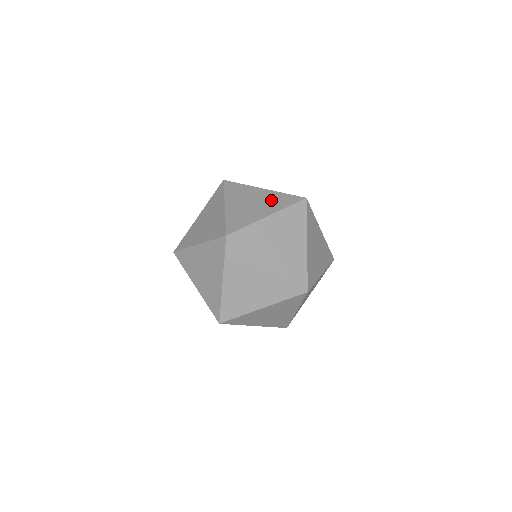
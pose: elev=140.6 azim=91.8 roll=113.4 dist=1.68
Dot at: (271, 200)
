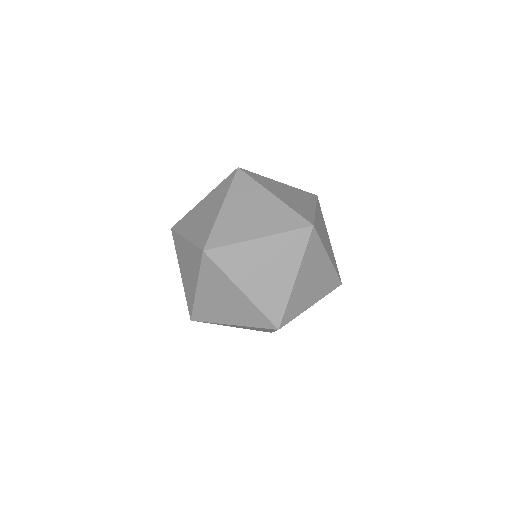
Dot at: (242, 311)
